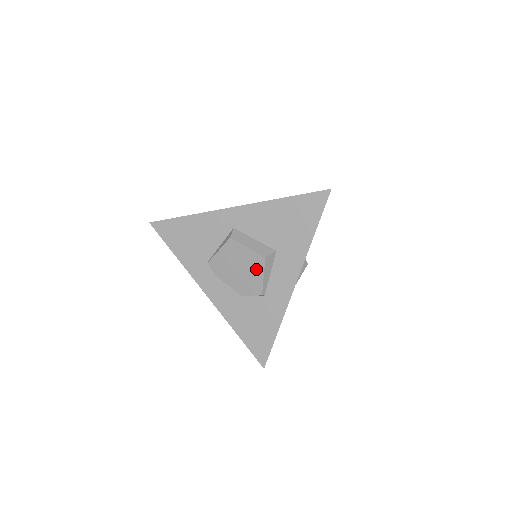
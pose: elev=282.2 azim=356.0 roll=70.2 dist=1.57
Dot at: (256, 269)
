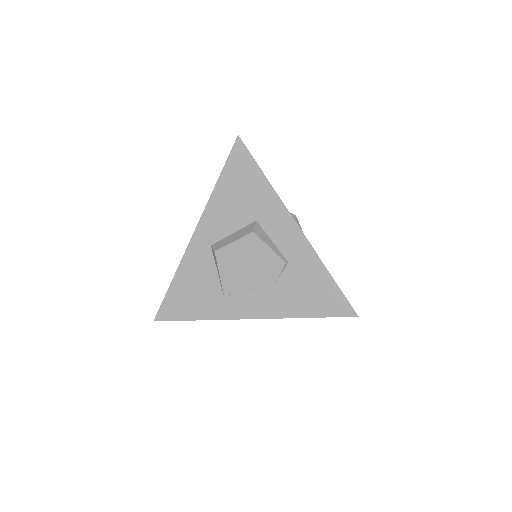
Dot at: (258, 249)
